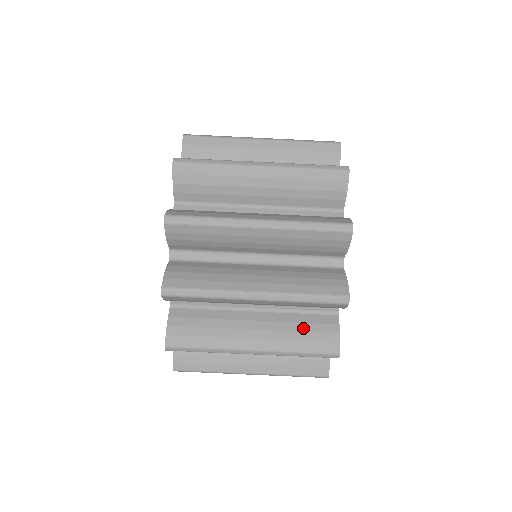
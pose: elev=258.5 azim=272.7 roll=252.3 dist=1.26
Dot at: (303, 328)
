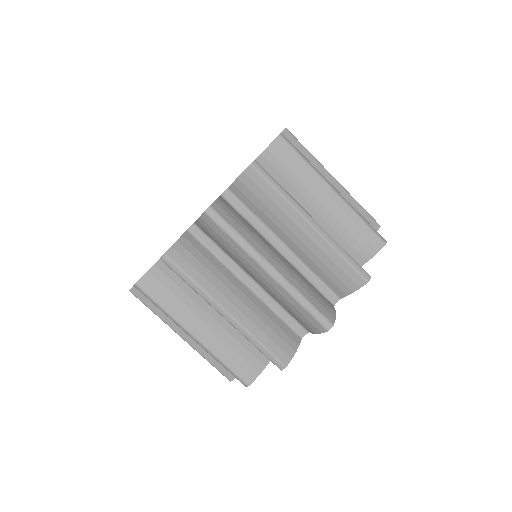
Dot at: occluded
